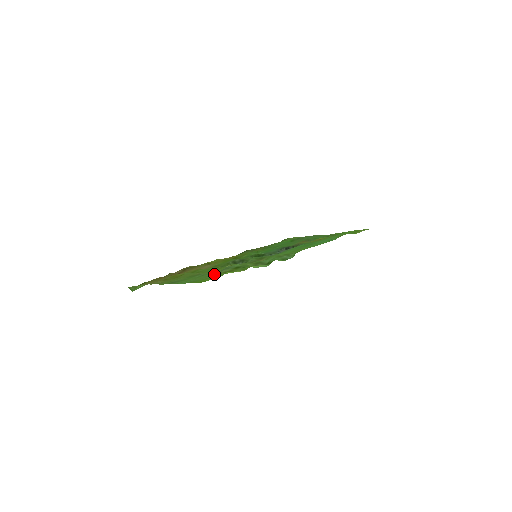
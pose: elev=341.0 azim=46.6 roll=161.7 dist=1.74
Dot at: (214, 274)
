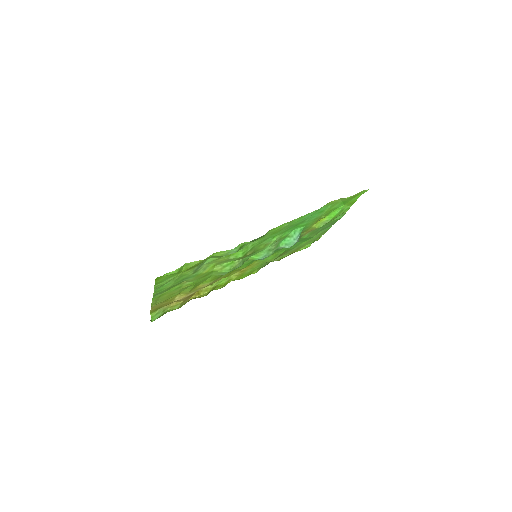
Dot at: (187, 274)
